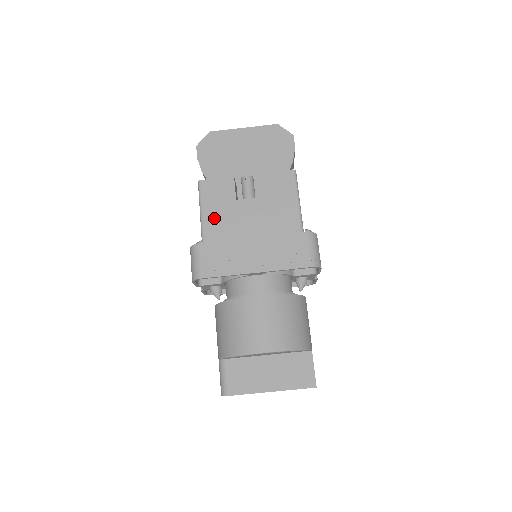
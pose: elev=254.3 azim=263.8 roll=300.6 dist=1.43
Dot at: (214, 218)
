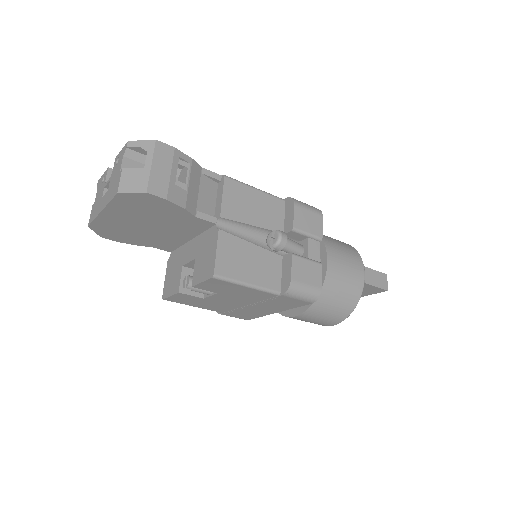
Dot at: (207, 307)
